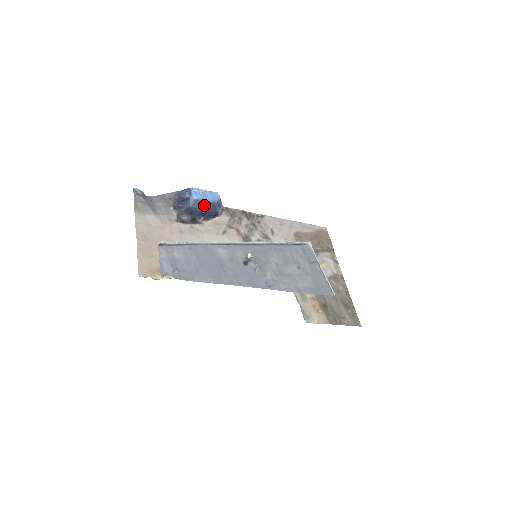
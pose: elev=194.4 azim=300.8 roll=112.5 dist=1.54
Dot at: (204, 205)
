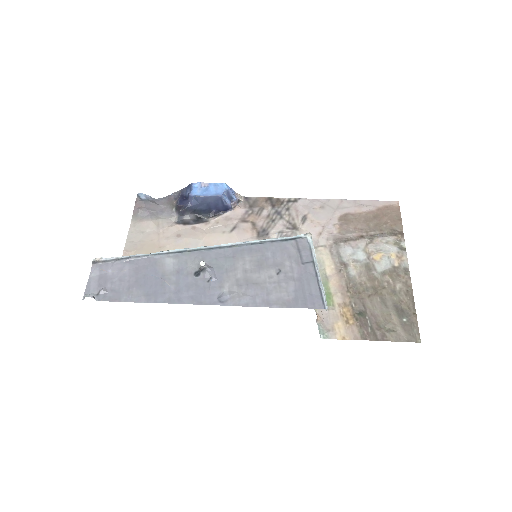
Dot at: (206, 201)
